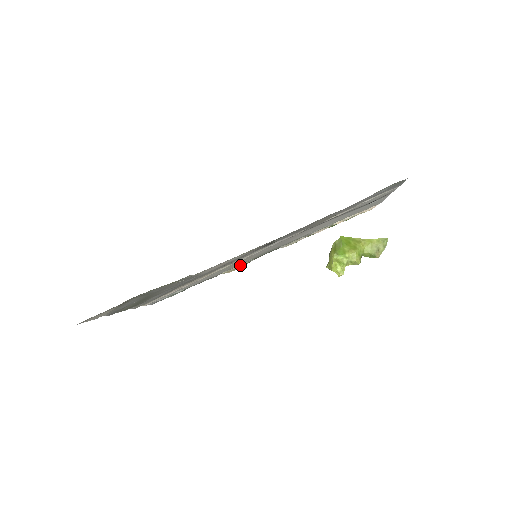
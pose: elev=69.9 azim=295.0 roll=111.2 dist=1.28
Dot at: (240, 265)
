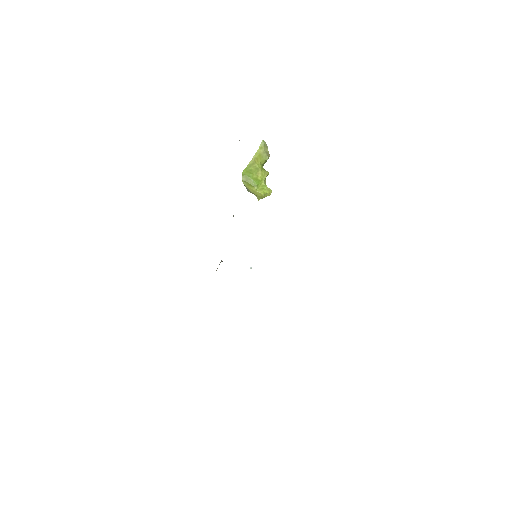
Dot at: occluded
